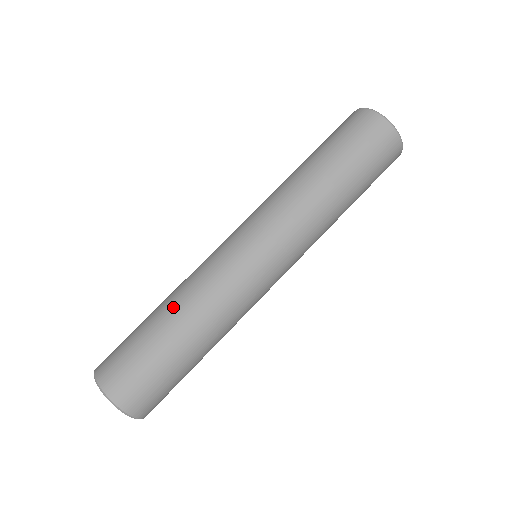
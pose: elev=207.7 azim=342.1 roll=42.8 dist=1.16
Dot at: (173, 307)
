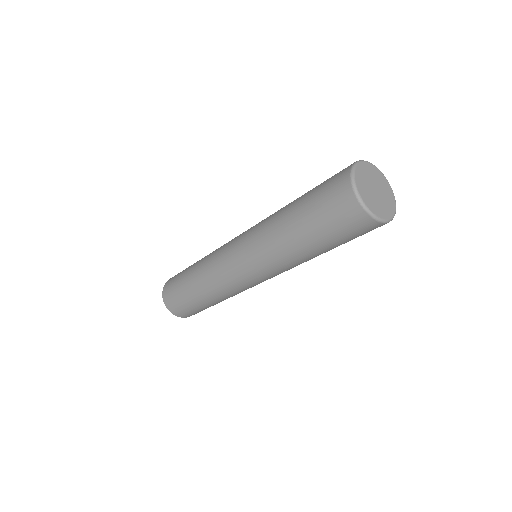
Dot at: (195, 278)
